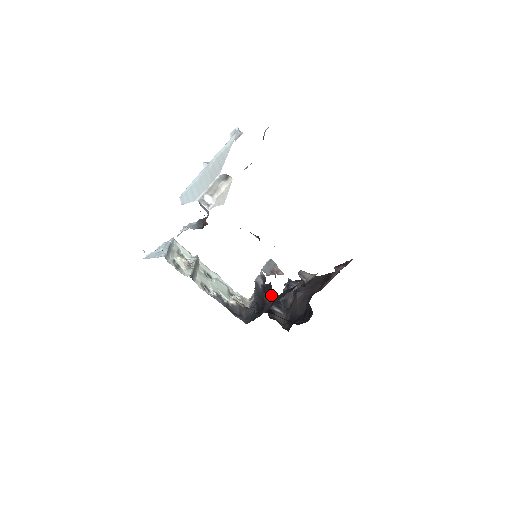
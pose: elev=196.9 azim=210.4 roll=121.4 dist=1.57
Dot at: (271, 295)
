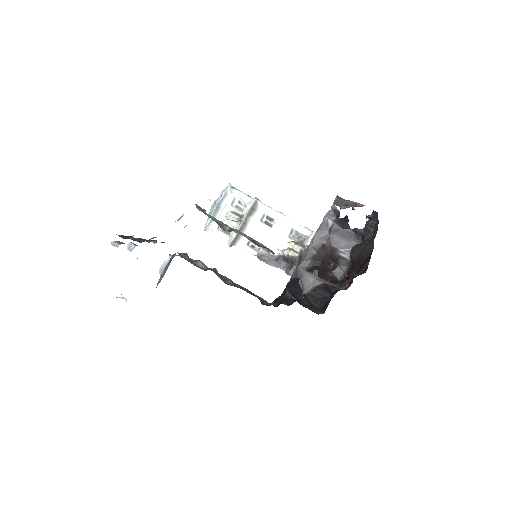
Dot at: (347, 230)
